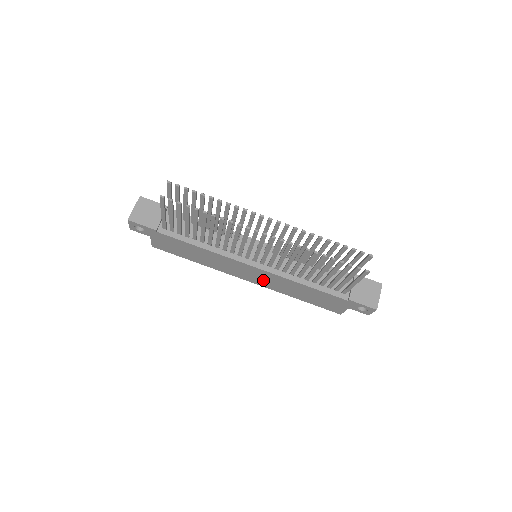
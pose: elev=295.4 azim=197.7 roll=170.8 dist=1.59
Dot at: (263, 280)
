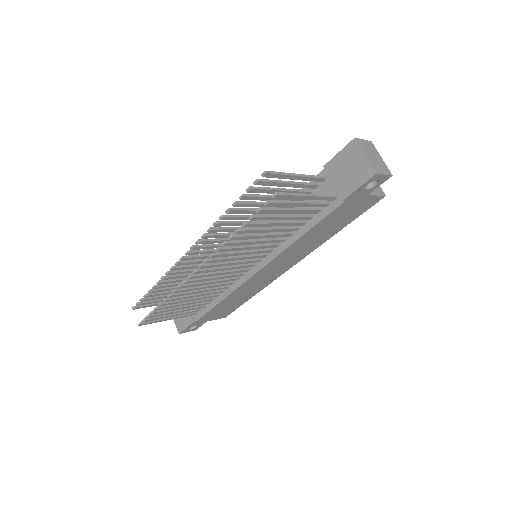
Dot at: (290, 260)
